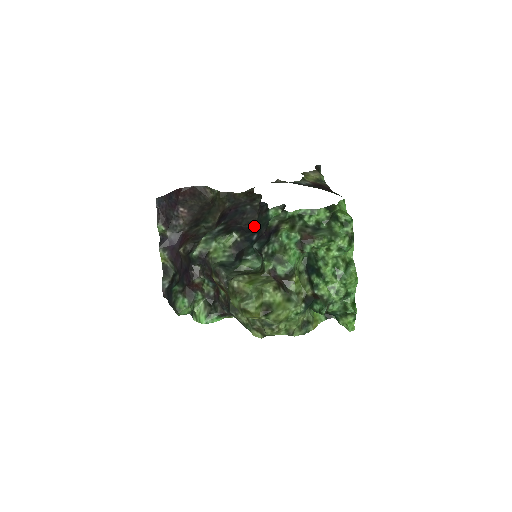
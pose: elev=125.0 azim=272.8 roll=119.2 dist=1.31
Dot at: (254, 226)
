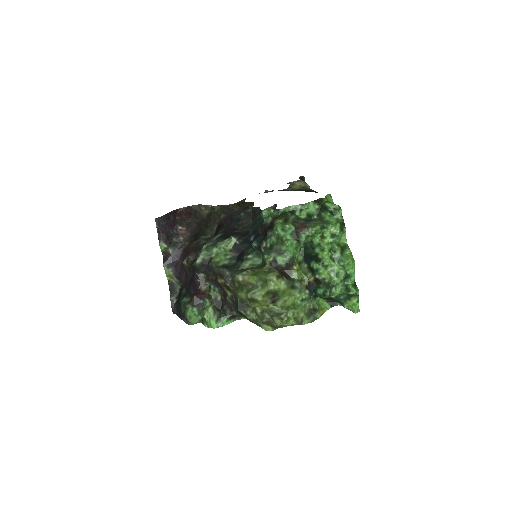
Dot at: (250, 229)
